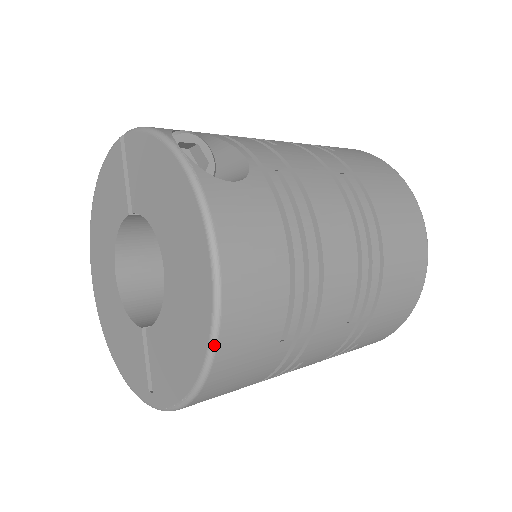
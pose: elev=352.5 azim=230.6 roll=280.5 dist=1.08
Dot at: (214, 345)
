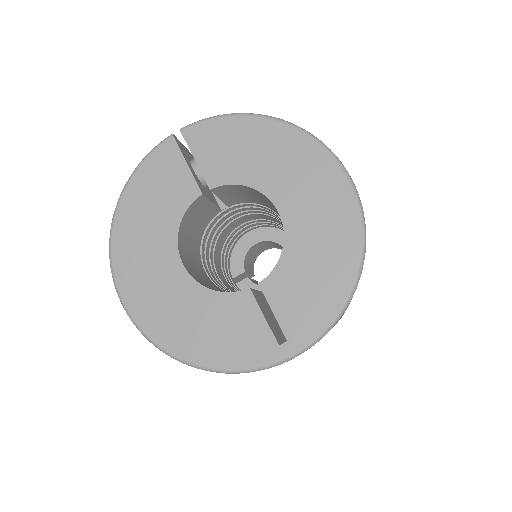
Dot at: (365, 236)
